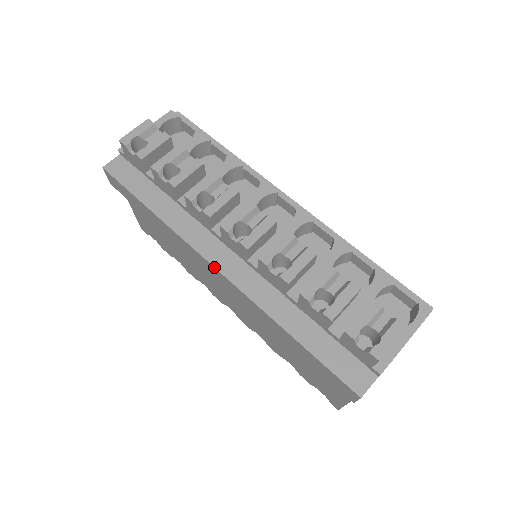
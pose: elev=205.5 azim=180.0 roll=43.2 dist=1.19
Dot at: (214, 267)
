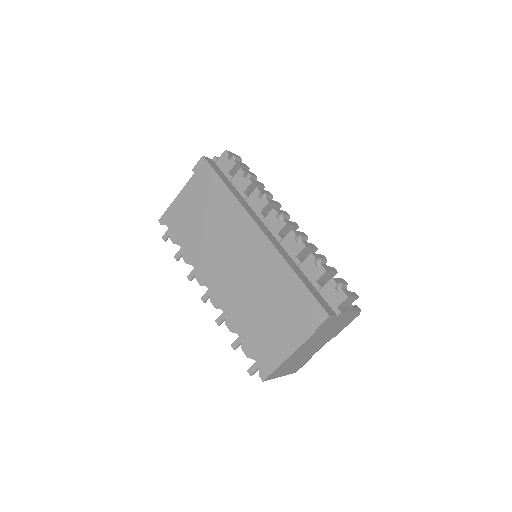
Dot at: (258, 225)
